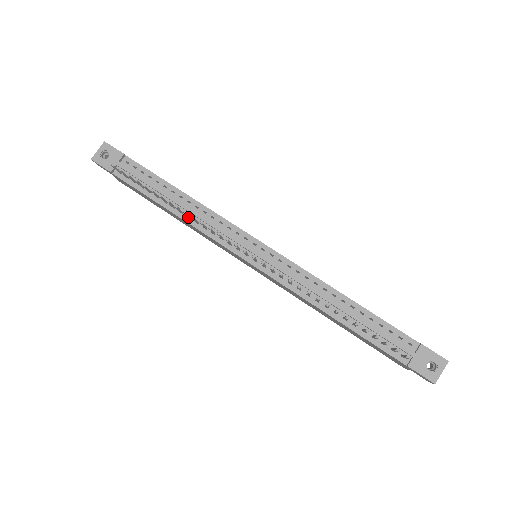
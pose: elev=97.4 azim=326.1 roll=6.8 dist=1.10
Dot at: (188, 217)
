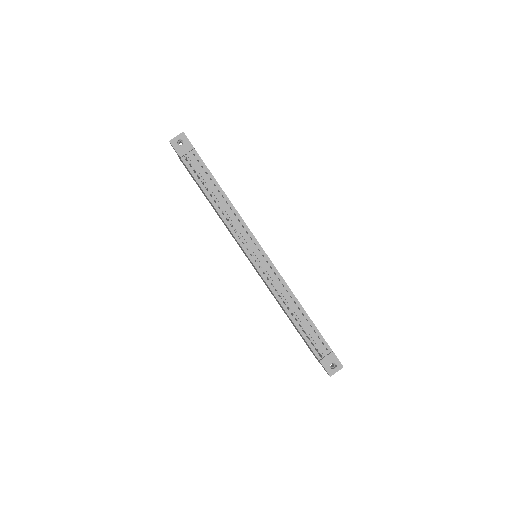
Dot at: (223, 214)
